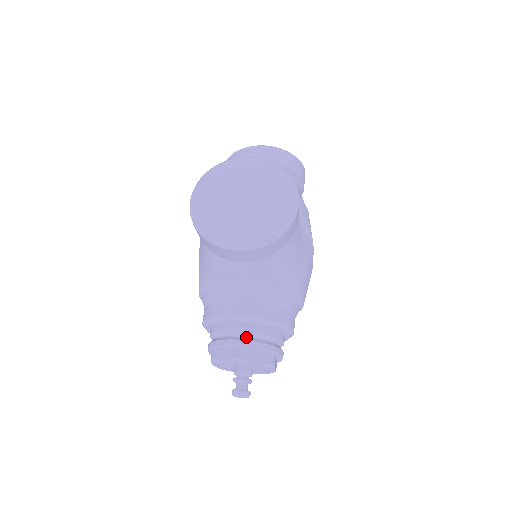
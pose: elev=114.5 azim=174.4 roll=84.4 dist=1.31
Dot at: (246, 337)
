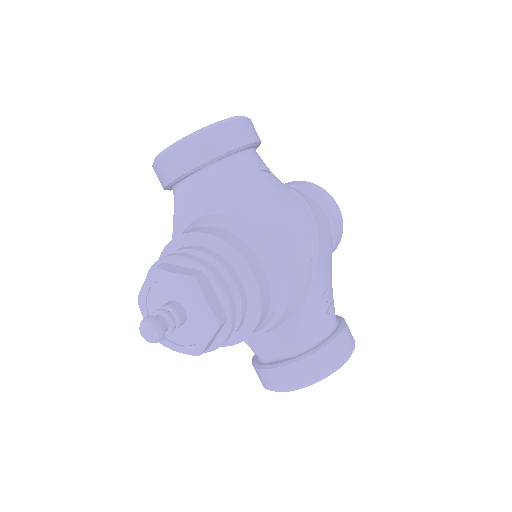
Dot at: occluded
